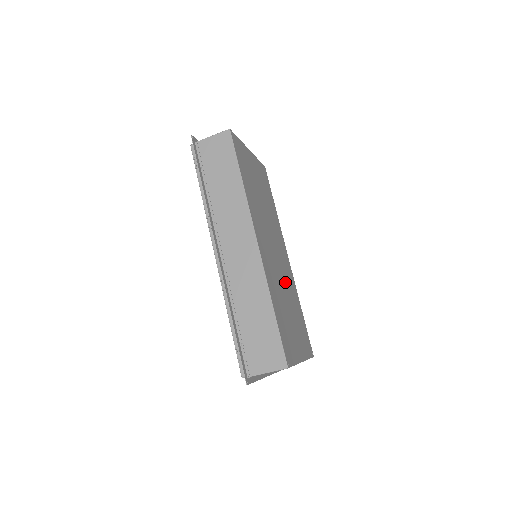
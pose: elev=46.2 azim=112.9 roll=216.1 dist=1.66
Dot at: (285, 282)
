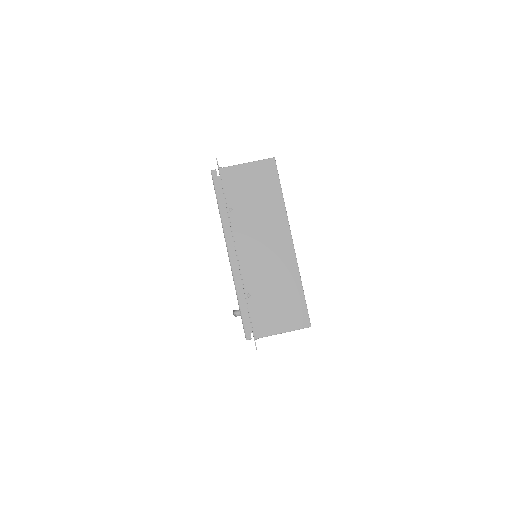
Dot at: occluded
